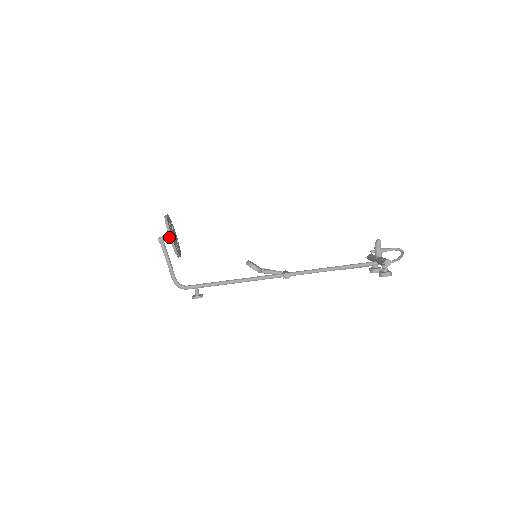
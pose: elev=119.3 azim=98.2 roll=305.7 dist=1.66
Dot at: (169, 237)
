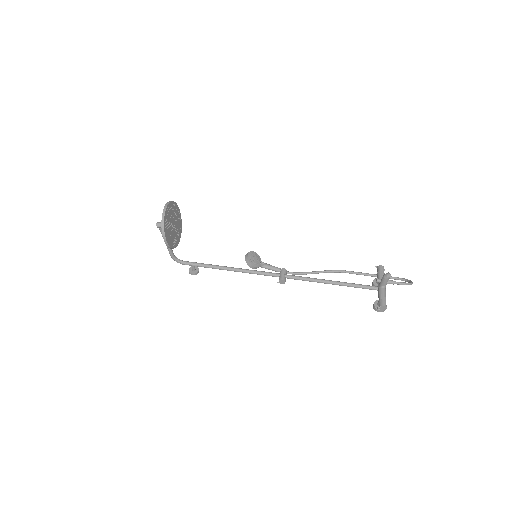
Dot at: (164, 241)
